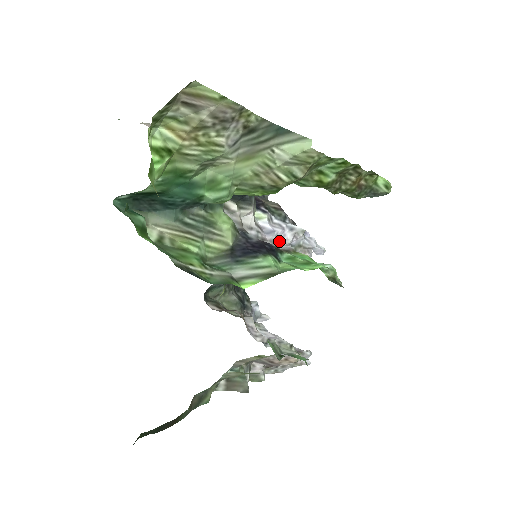
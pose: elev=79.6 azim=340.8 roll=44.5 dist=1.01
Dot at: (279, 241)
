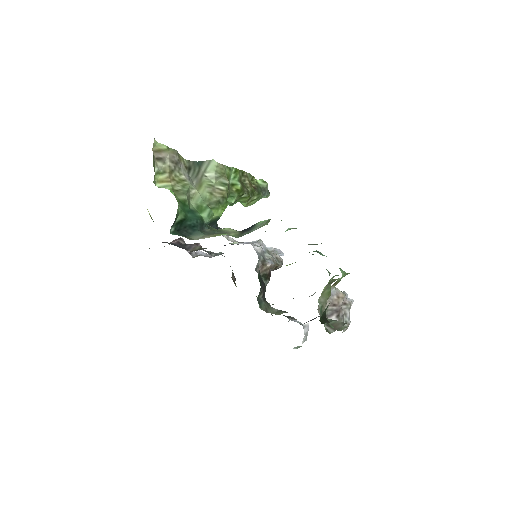
Dot at: (257, 249)
